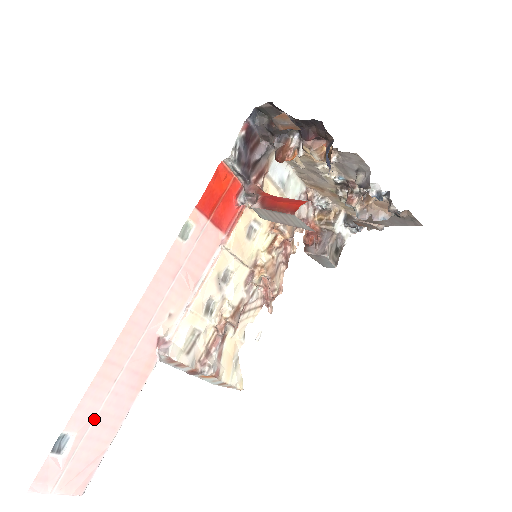
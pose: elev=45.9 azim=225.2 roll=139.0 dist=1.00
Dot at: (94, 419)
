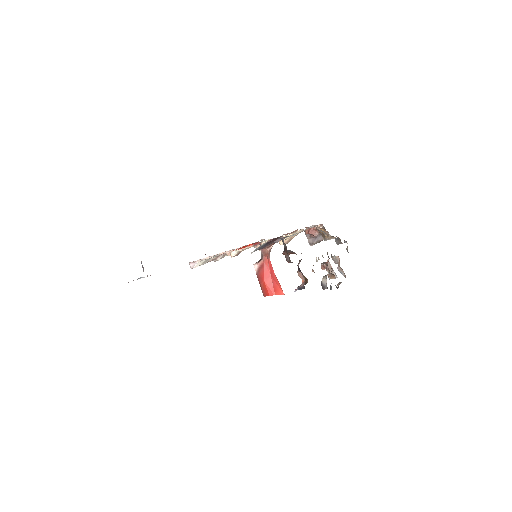
Dot at: occluded
